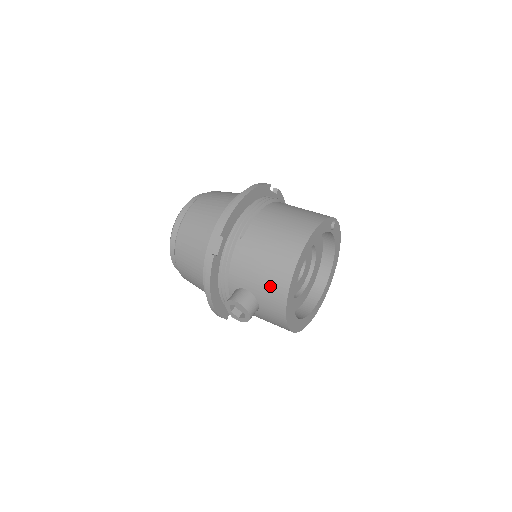
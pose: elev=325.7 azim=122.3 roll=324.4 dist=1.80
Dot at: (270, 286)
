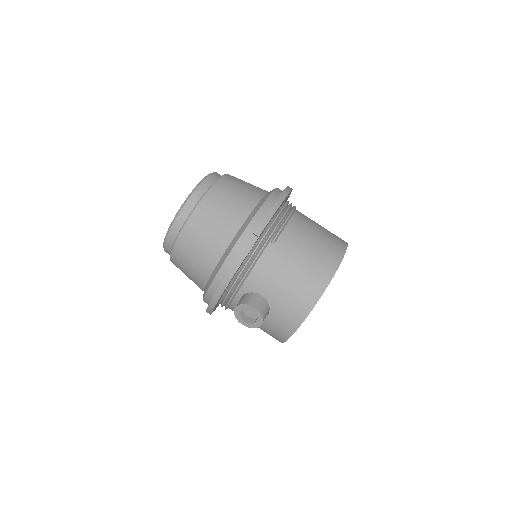
Dot at: (293, 300)
